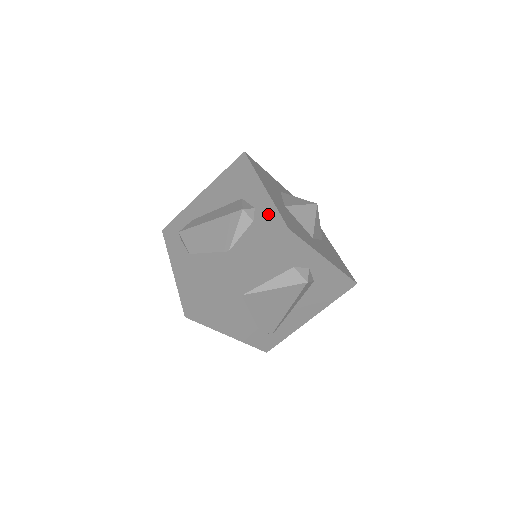
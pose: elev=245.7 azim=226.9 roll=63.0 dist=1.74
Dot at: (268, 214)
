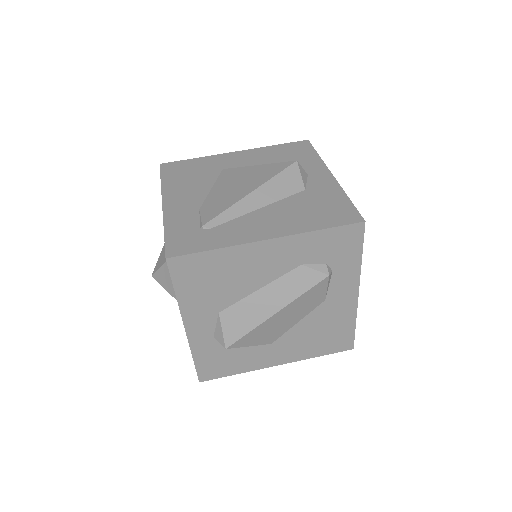
Dot at: occluded
